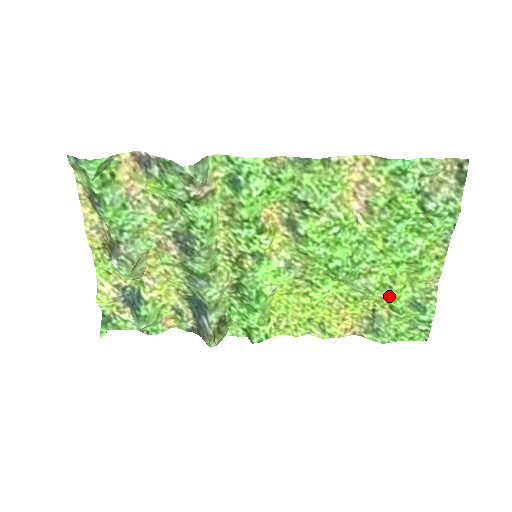
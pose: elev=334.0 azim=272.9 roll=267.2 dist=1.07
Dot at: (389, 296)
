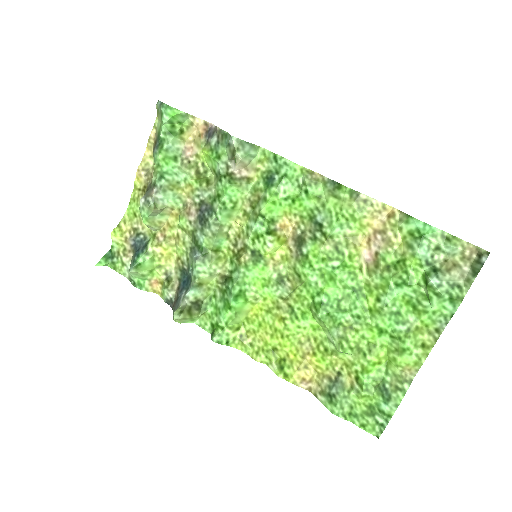
Dot at: (359, 364)
